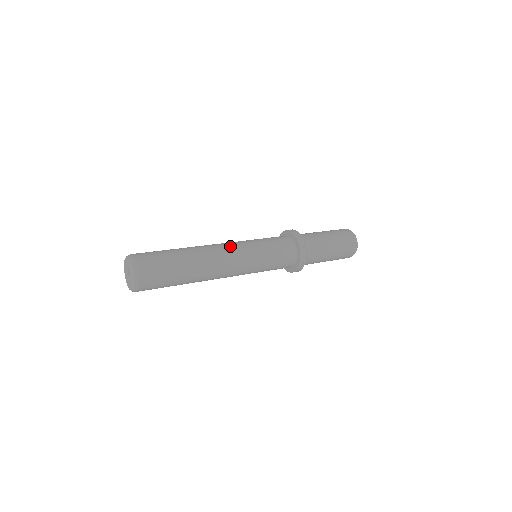
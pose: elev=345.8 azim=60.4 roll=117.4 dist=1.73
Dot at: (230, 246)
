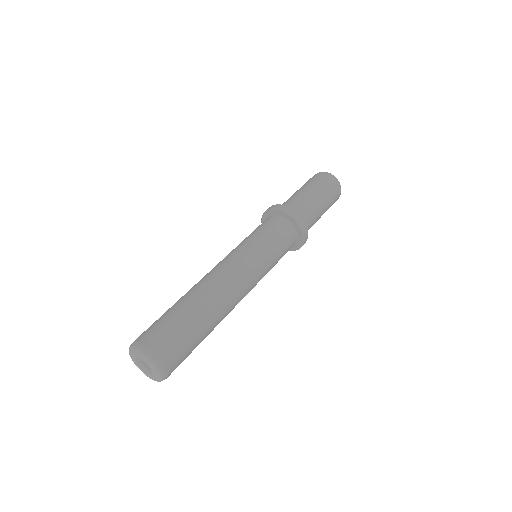
Dot at: (247, 282)
